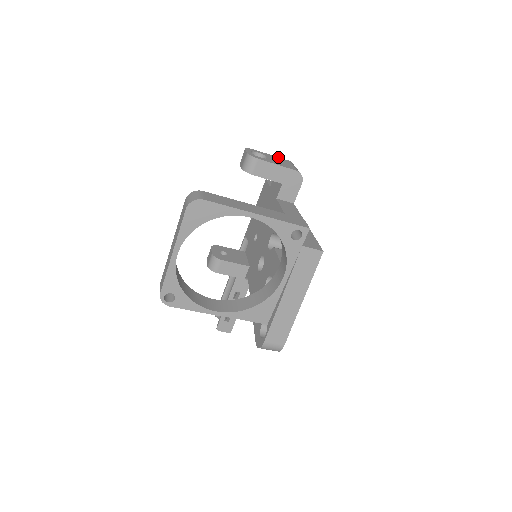
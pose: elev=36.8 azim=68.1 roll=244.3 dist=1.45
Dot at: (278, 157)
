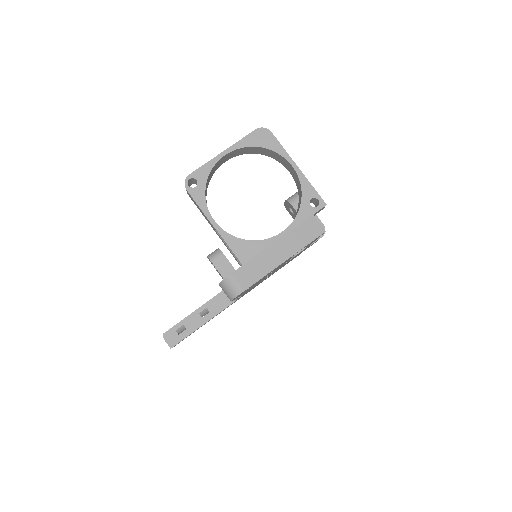
Dot at: occluded
